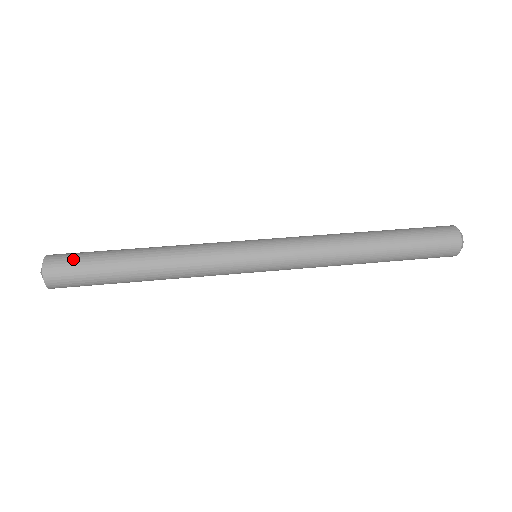
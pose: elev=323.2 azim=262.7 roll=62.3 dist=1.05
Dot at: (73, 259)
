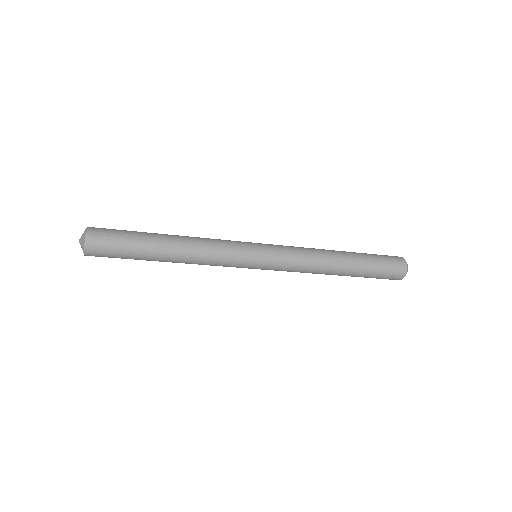
Dot at: (112, 230)
